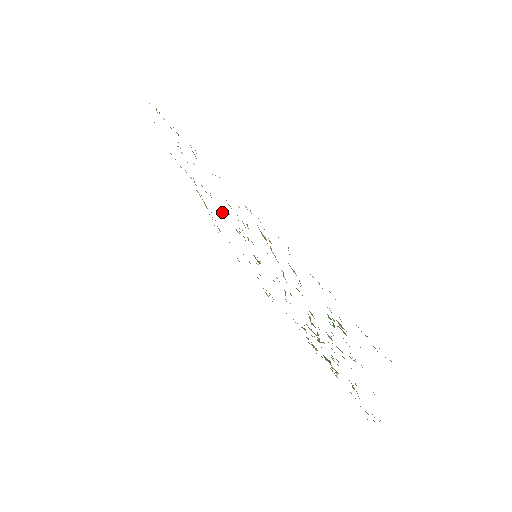
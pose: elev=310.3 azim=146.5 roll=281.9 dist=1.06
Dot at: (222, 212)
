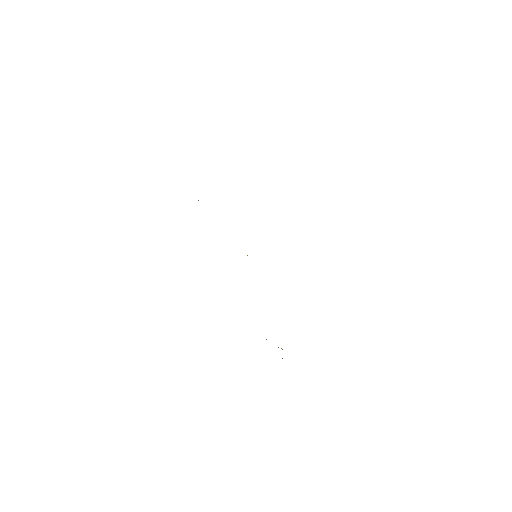
Dot at: occluded
